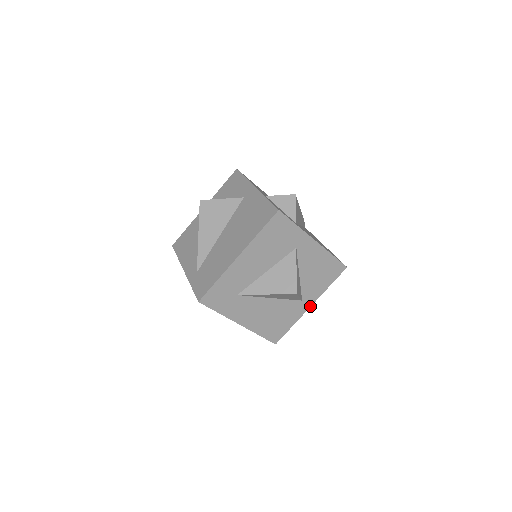
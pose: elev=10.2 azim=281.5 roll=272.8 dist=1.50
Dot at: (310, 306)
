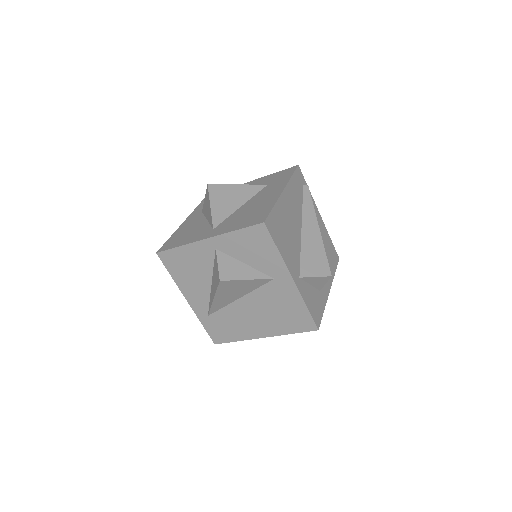
Dot at: occluded
